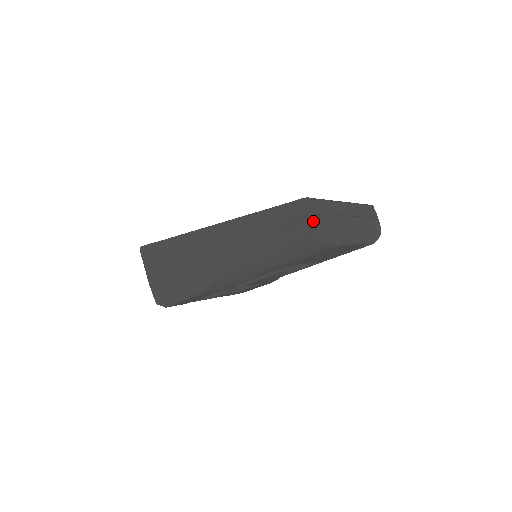
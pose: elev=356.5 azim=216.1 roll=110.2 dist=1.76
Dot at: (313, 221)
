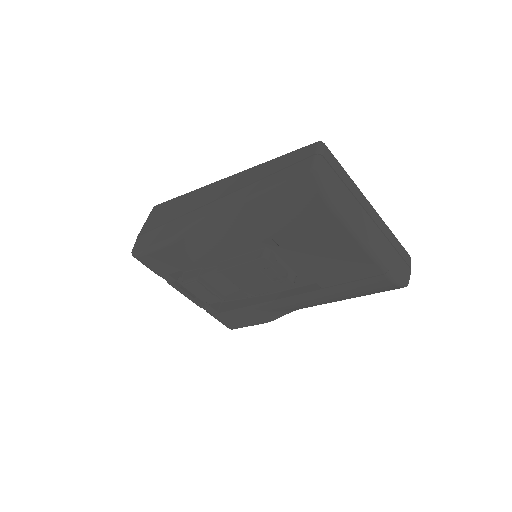
Dot at: (315, 158)
